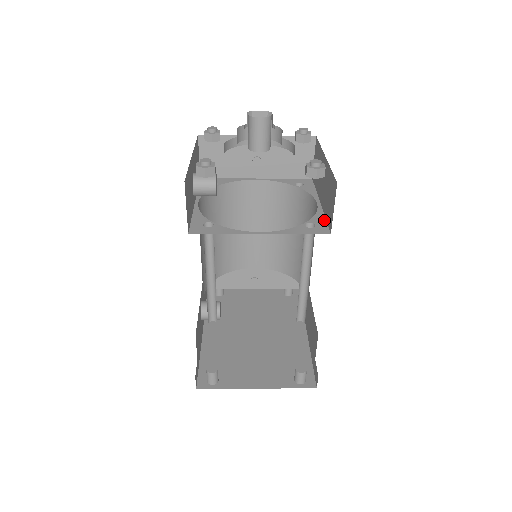
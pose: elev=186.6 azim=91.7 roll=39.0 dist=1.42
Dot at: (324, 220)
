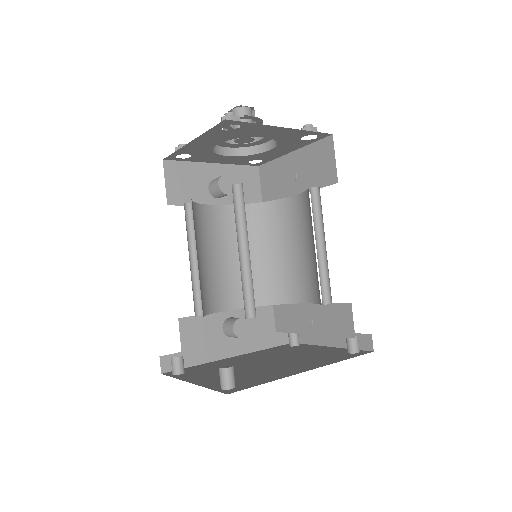
Dot at: occluded
